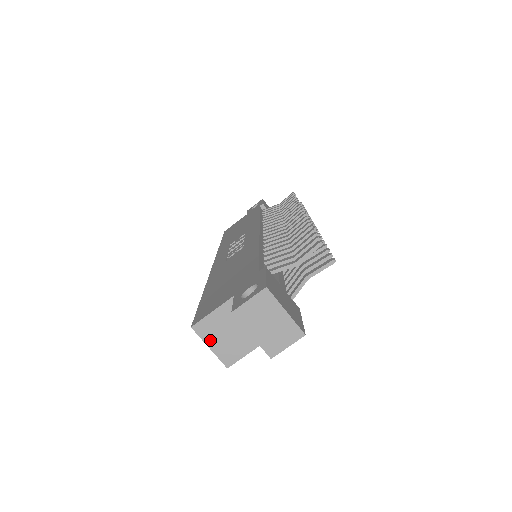
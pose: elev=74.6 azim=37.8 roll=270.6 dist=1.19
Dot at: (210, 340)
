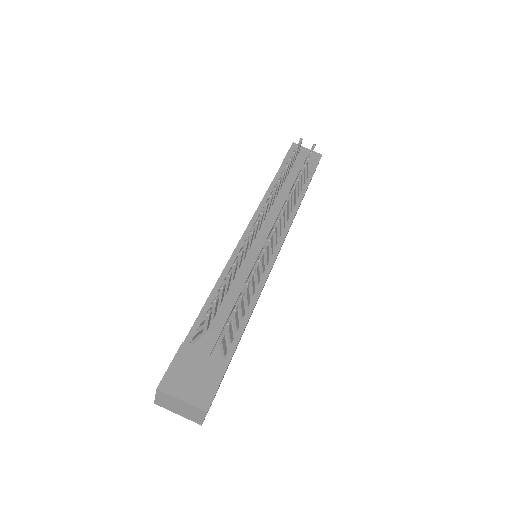
Dot at: occluded
